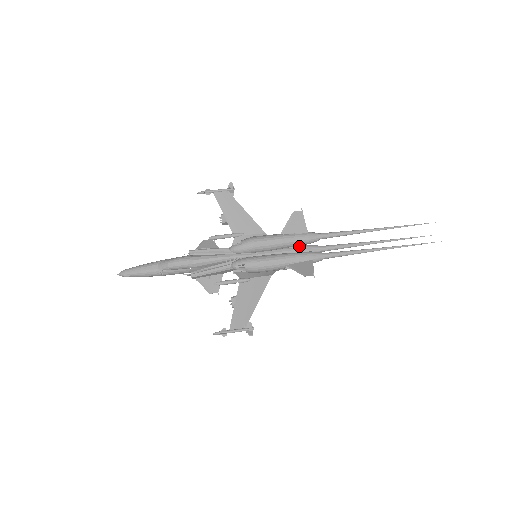
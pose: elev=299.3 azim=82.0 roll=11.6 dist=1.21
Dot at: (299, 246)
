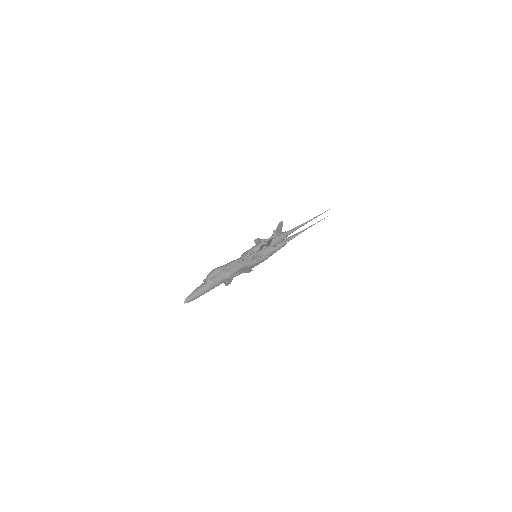
Dot at: occluded
